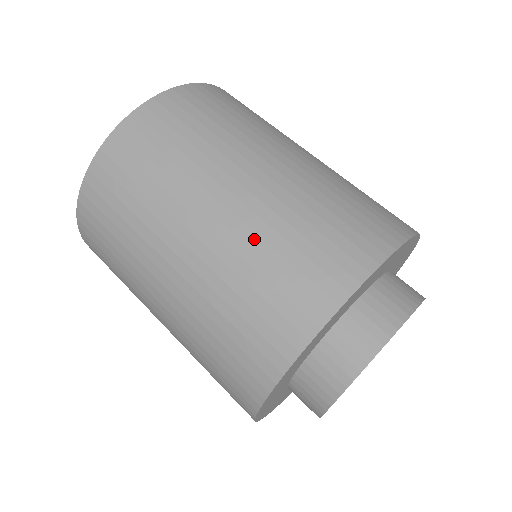
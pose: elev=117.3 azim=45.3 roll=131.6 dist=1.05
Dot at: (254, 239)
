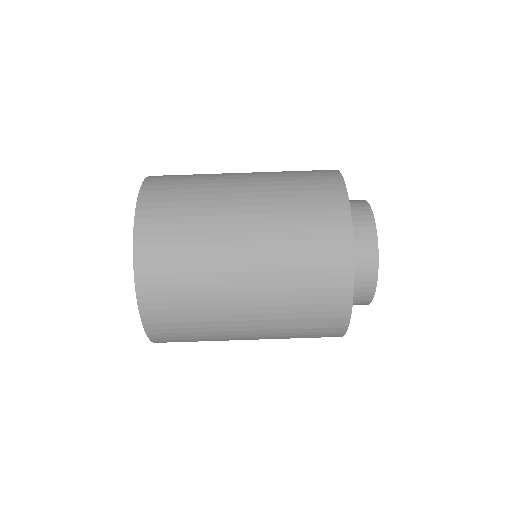
Dot at: (282, 293)
